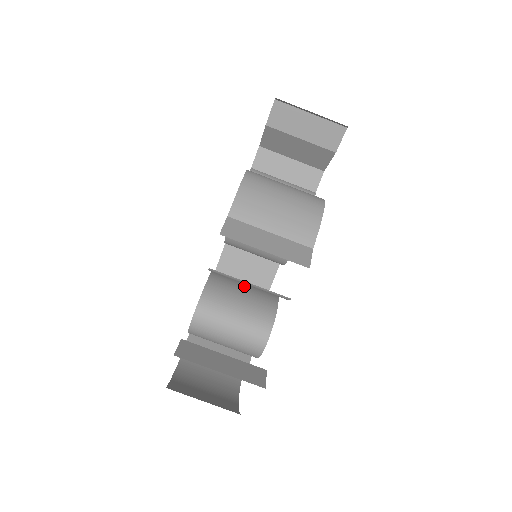
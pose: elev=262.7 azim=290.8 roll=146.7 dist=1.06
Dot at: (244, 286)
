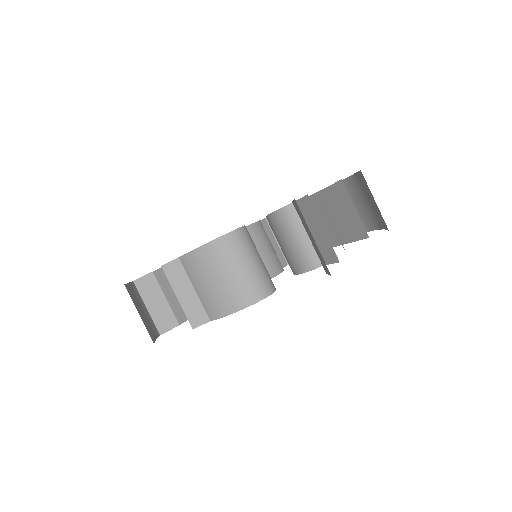
Dot at: occluded
